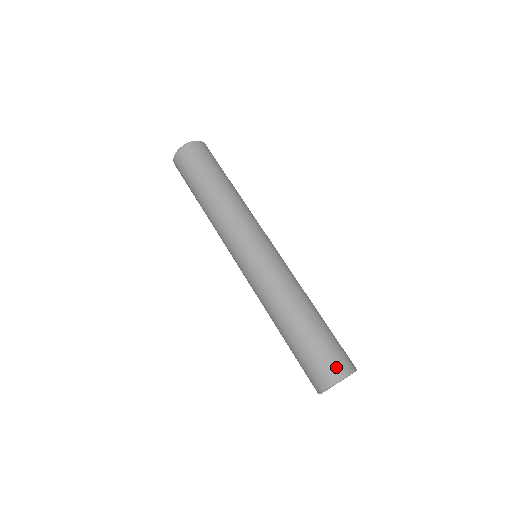
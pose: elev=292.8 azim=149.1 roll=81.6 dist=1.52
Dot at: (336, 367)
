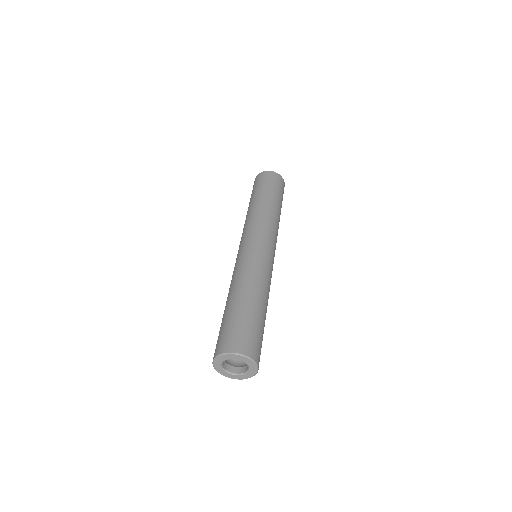
Dot at: (228, 343)
